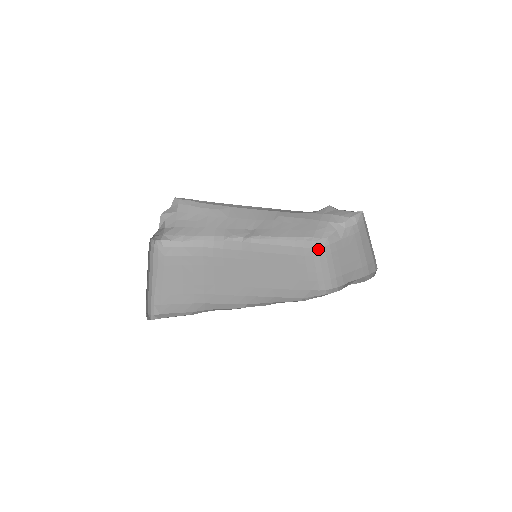
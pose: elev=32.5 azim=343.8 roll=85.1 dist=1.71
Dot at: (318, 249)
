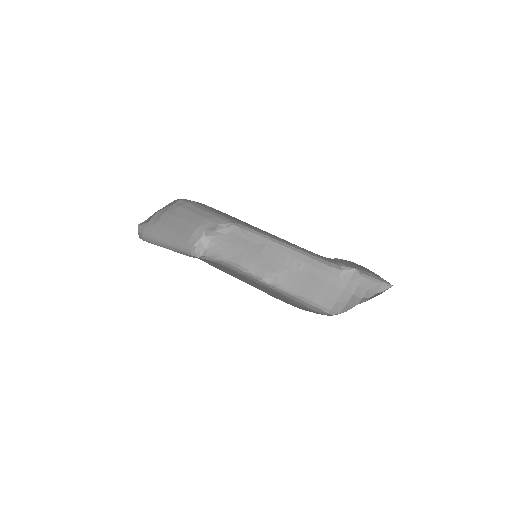
Dot at: (329, 315)
